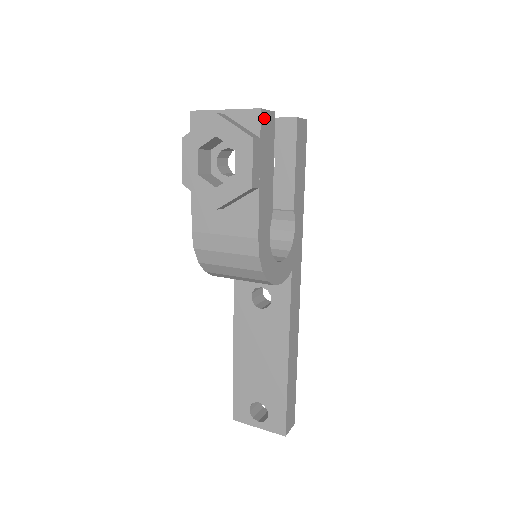
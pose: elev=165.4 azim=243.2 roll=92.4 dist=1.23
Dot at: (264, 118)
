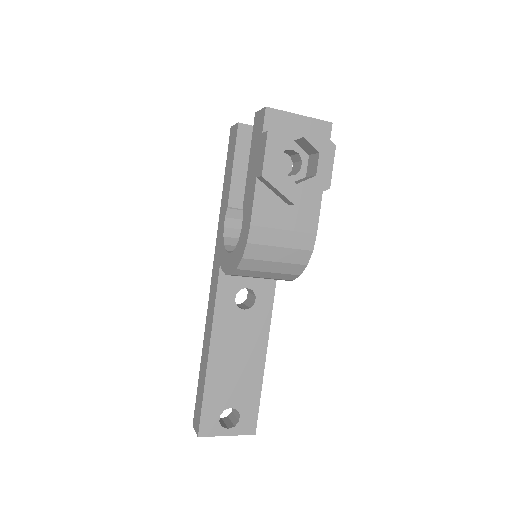
Dot at: (328, 131)
